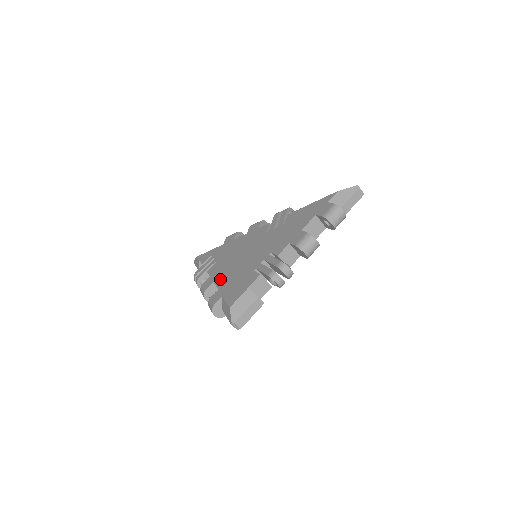
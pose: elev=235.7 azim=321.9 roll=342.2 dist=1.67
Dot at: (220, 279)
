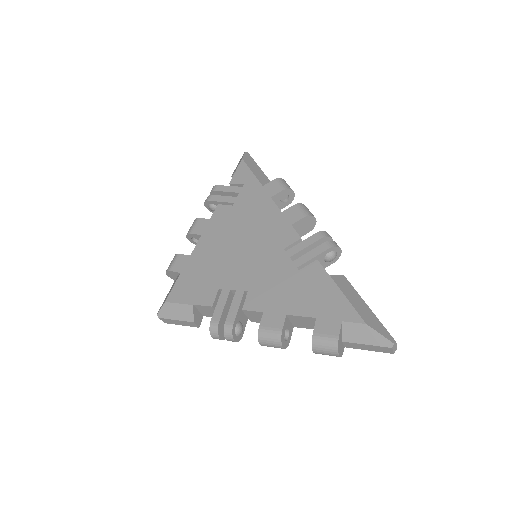
Dot at: (205, 242)
